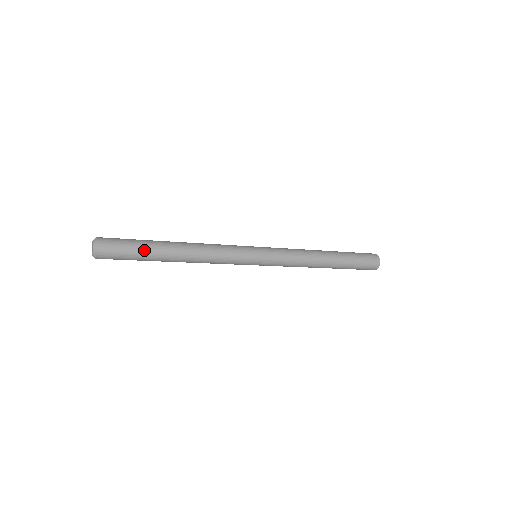
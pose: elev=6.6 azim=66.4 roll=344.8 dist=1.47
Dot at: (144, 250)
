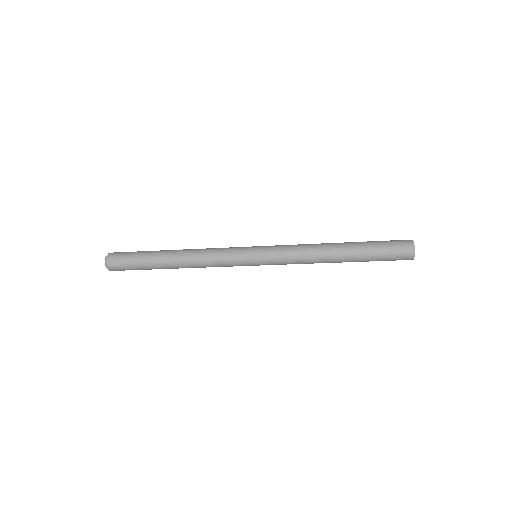
Dot at: (143, 261)
